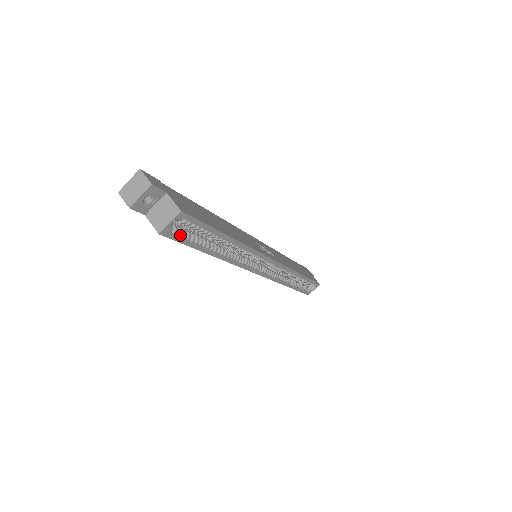
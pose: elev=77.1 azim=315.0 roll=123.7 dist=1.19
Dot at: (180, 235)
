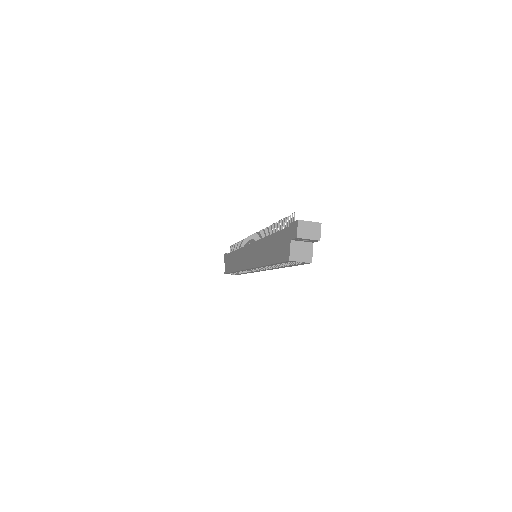
Dot at: (288, 262)
